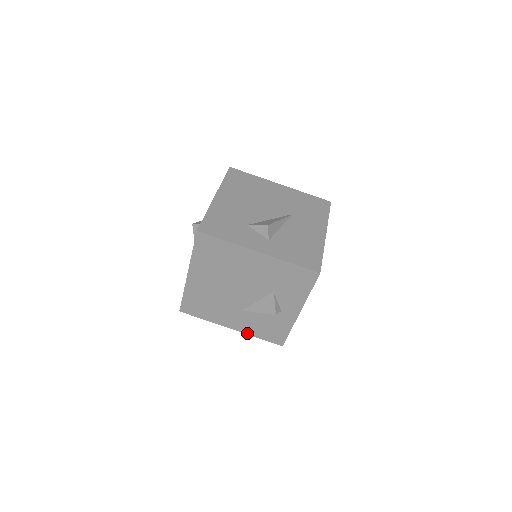
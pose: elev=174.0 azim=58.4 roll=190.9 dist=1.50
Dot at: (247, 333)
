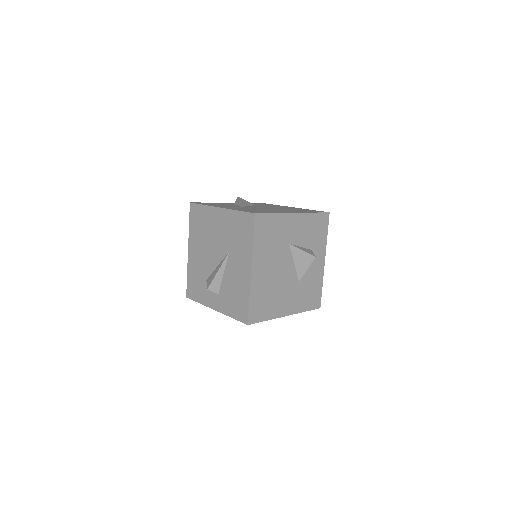
Dot at: occluded
